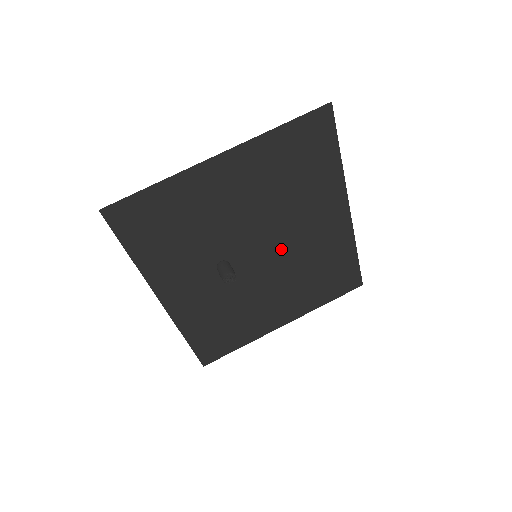
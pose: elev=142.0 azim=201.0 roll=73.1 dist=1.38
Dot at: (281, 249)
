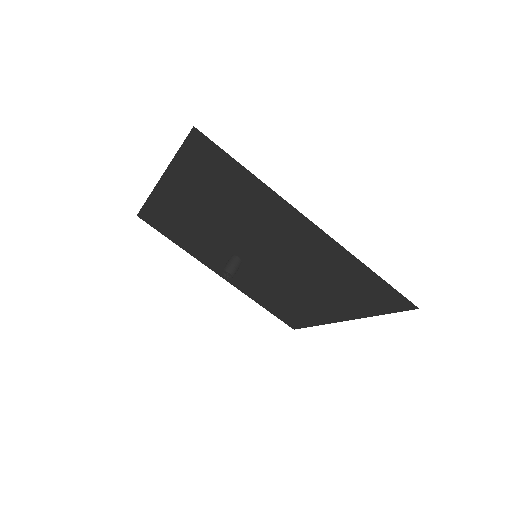
Dot at: (275, 253)
